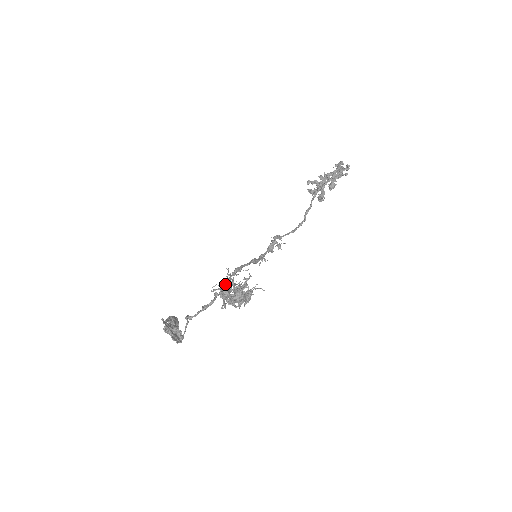
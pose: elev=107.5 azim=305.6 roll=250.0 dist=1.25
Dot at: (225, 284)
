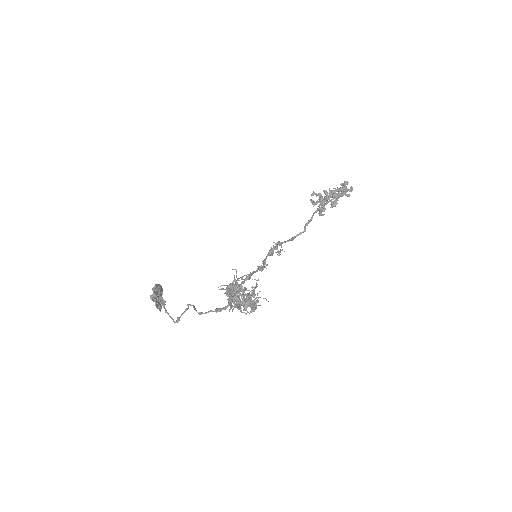
Dot at: (235, 288)
